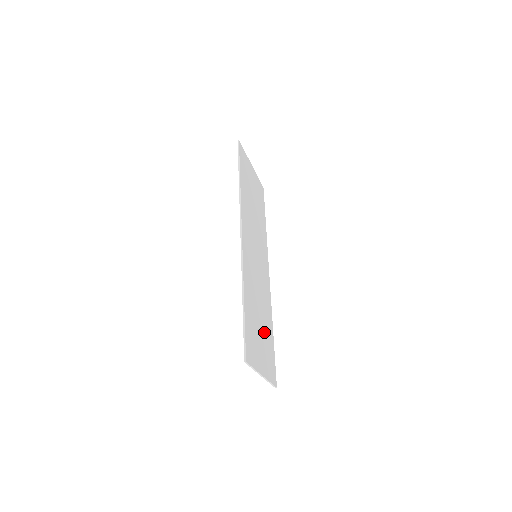
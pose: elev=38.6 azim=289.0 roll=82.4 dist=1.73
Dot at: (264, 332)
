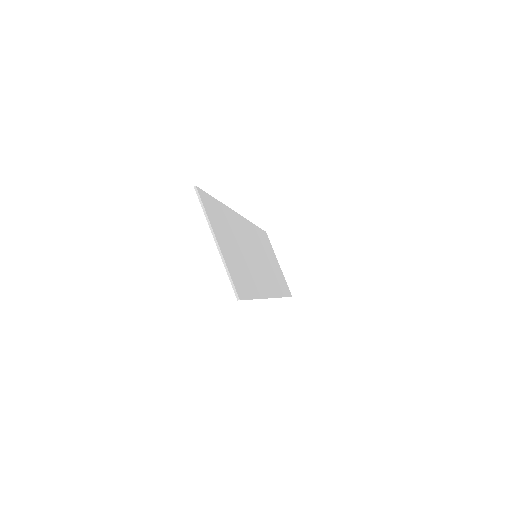
Dot at: (240, 262)
